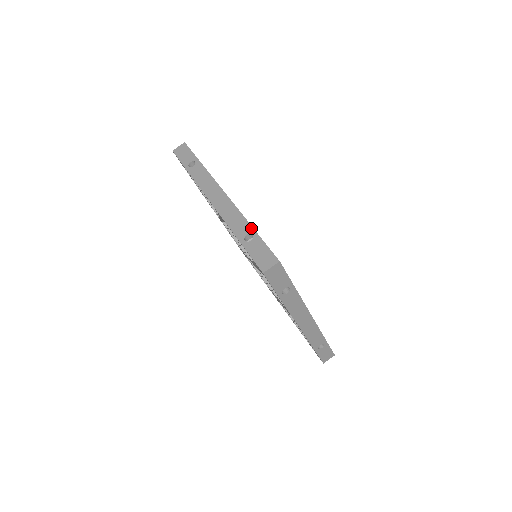
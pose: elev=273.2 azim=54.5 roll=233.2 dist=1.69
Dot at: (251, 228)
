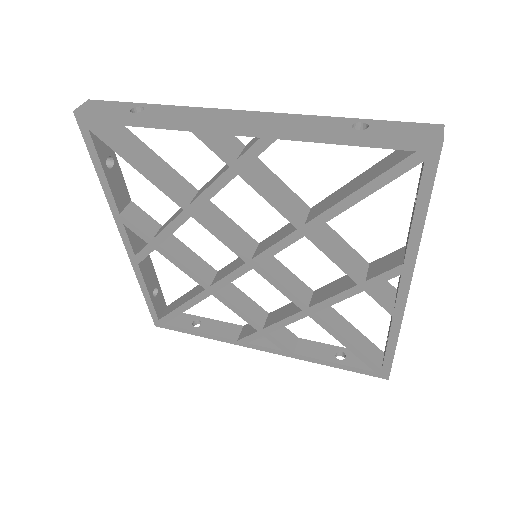
Dot at: (348, 118)
